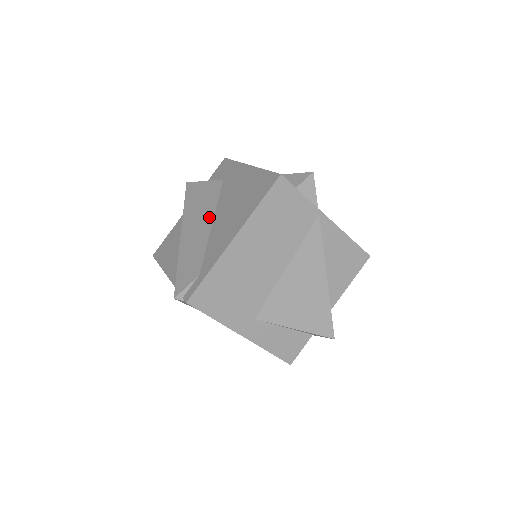
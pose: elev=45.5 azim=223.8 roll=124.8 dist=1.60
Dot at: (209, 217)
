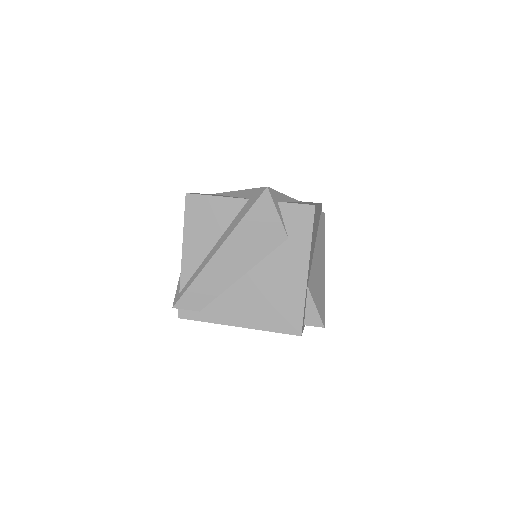
Dot at: (246, 267)
